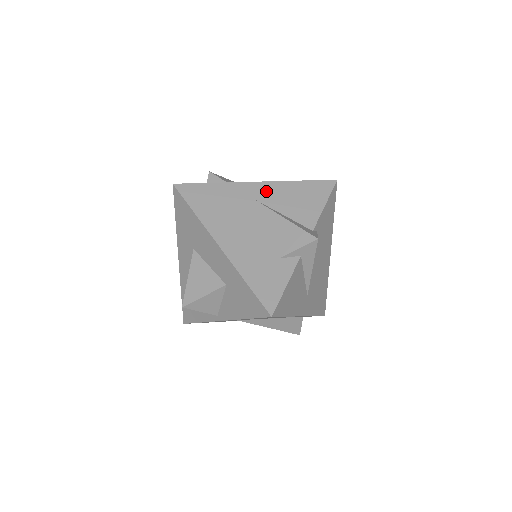
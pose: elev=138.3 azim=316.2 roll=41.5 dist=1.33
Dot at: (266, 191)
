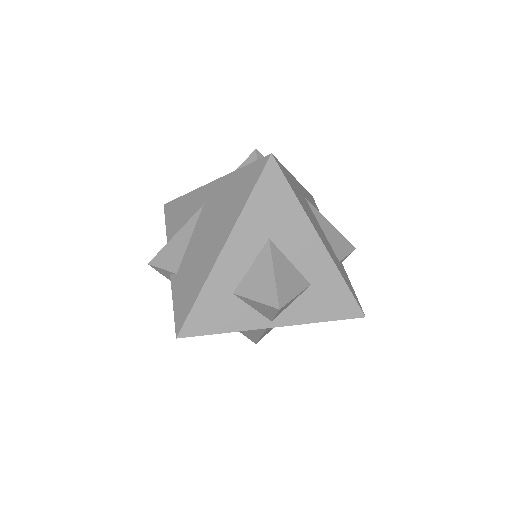
Dot at: (304, 192)
